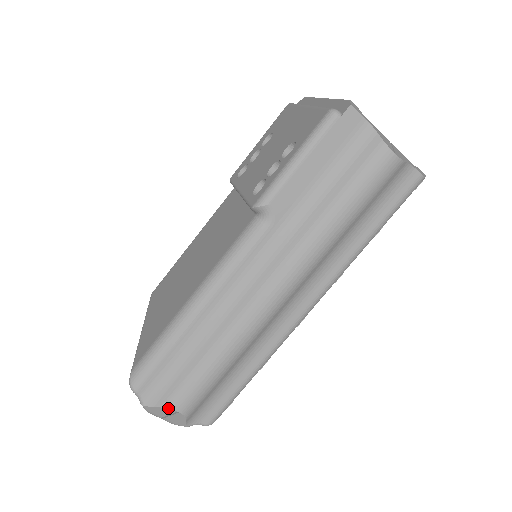
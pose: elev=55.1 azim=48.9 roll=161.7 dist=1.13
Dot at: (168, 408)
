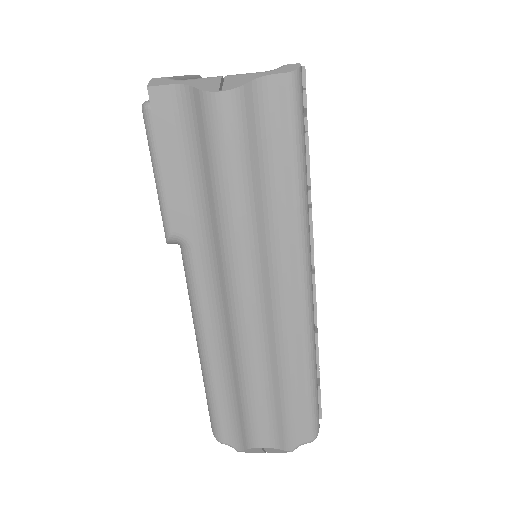
Dot at: (252, 448)
